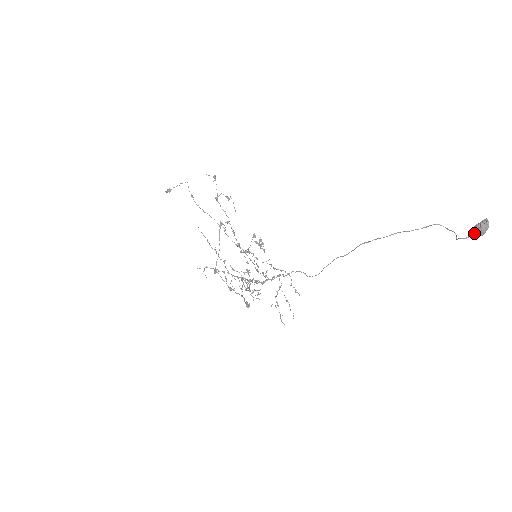
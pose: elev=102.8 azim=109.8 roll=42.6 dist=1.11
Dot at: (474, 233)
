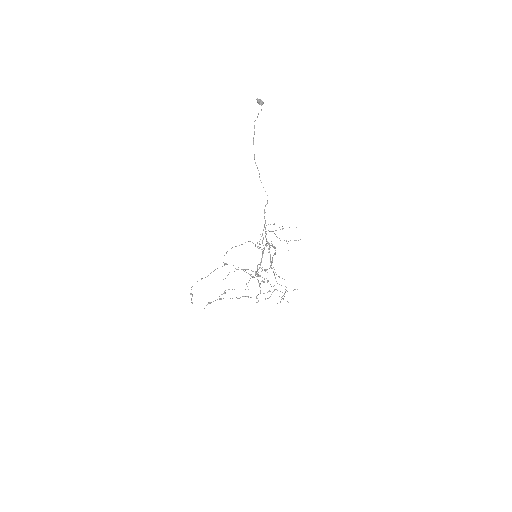
Dot at: (261, 104)
